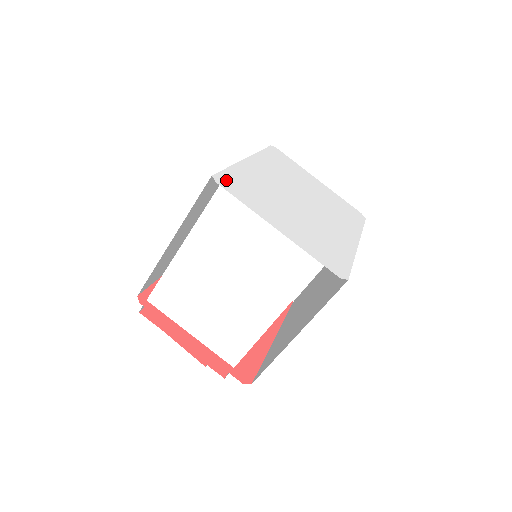
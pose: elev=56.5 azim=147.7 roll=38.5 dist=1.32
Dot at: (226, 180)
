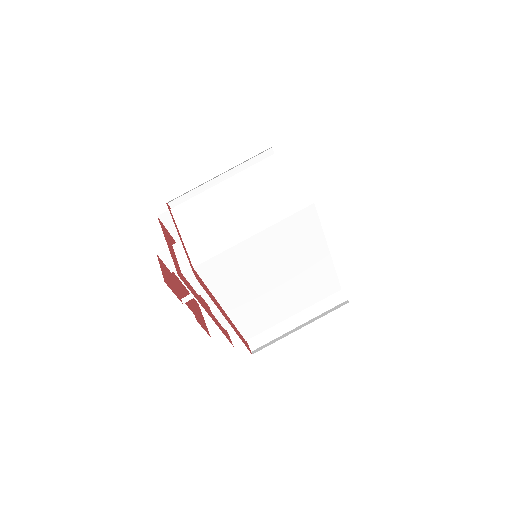
Dot at: occluded
